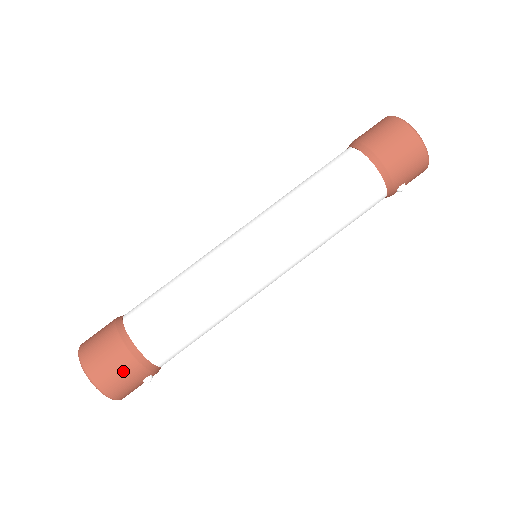
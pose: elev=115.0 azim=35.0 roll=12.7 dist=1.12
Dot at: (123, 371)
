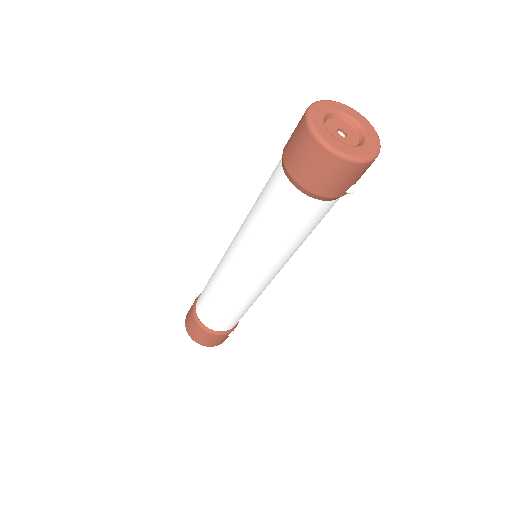
Dot at: (210, 339)
